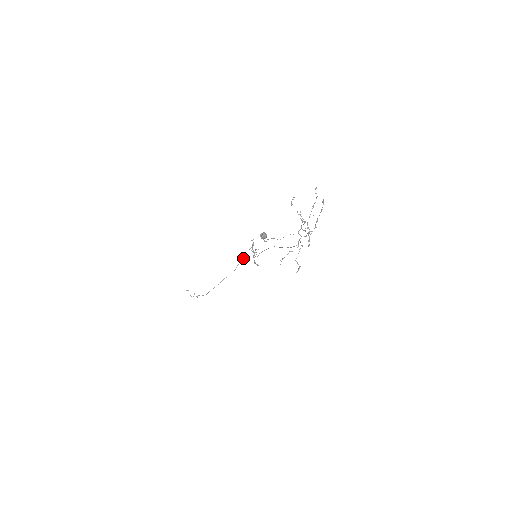
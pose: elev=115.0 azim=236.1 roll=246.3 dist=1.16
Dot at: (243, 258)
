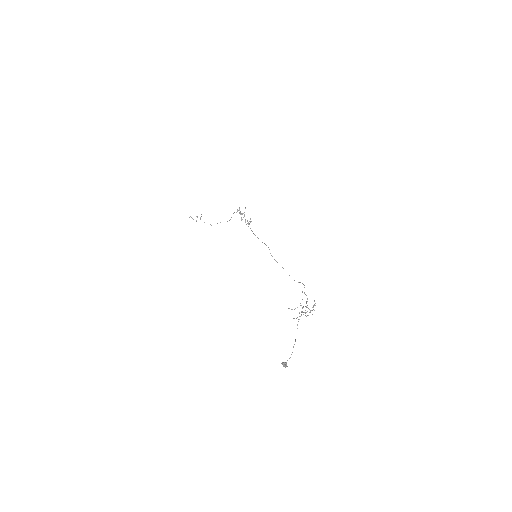
Dot at: occluded
